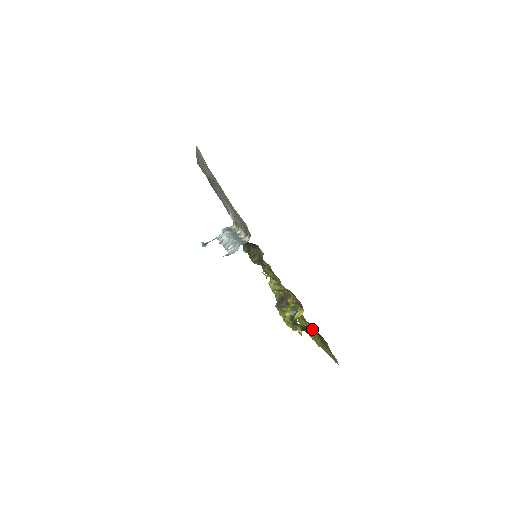
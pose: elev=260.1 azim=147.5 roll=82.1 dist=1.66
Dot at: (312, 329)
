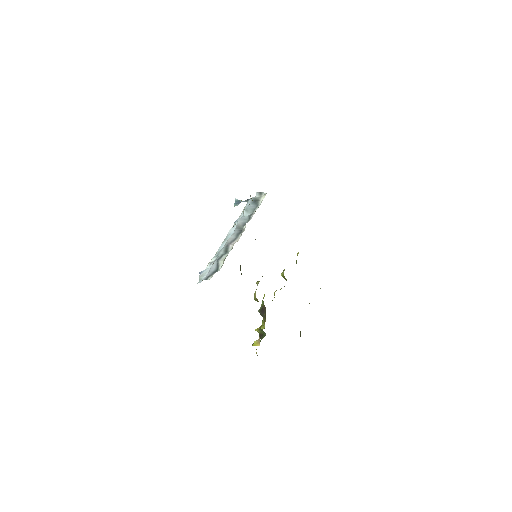
Dot at: occluded
